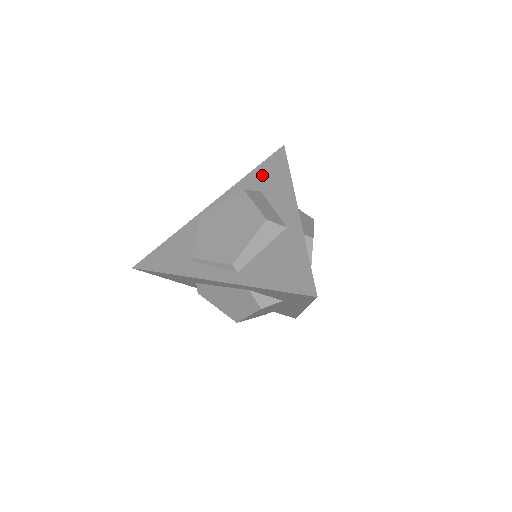
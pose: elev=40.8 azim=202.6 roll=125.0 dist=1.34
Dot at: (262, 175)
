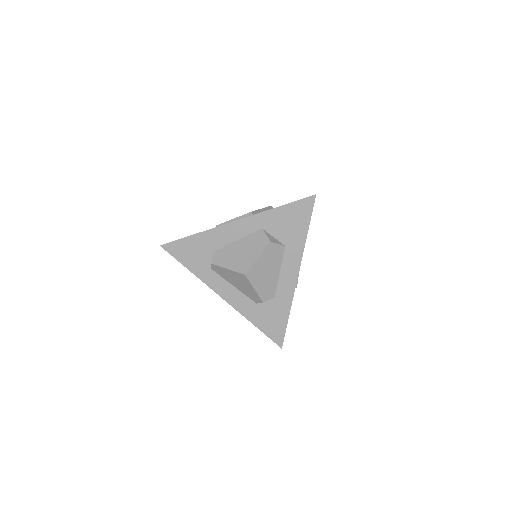
Dot at: occluded
